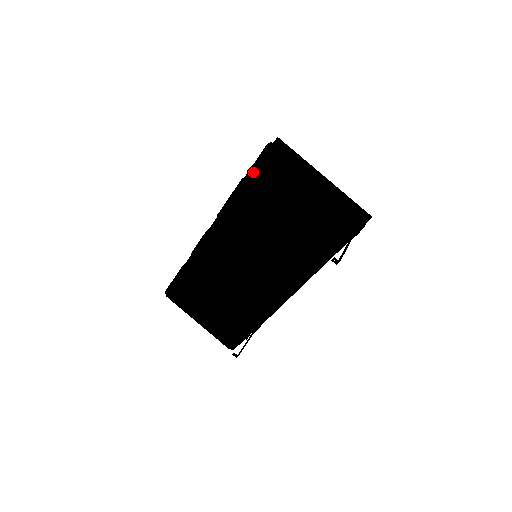
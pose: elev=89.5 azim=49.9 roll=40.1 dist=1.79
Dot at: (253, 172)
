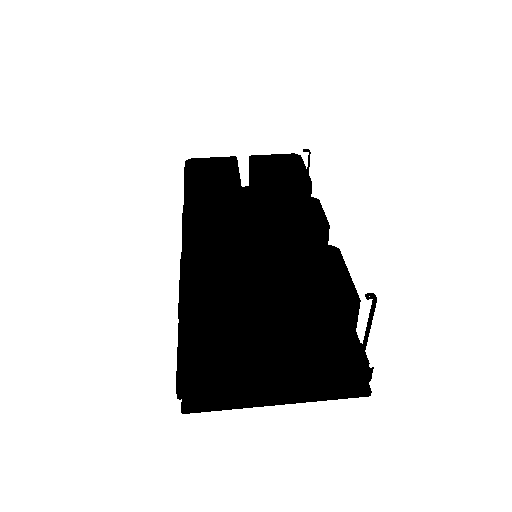
Dot at: occluded
